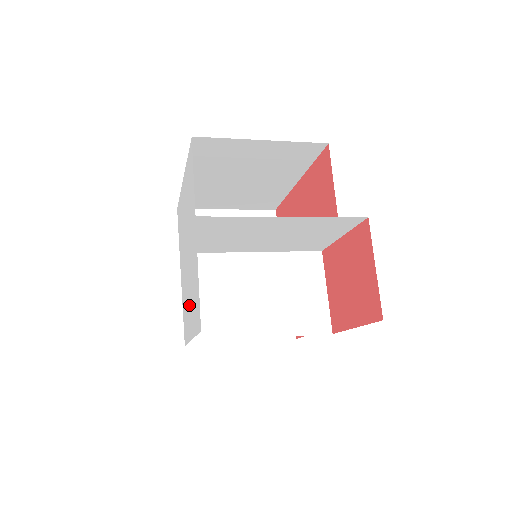
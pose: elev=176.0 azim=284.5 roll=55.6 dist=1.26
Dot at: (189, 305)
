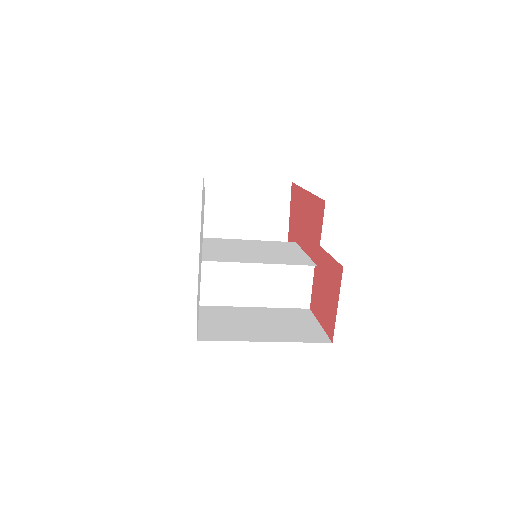
Dot at: occluded
